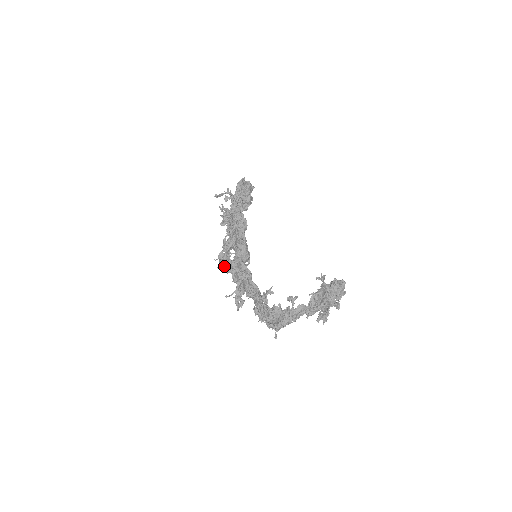
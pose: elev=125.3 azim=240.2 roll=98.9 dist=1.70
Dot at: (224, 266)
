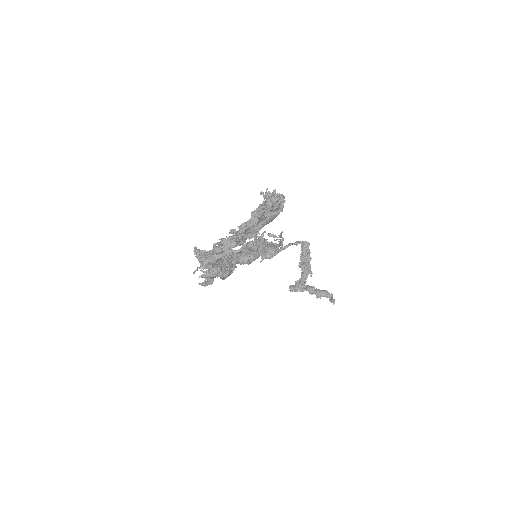
Dot at: occluded
